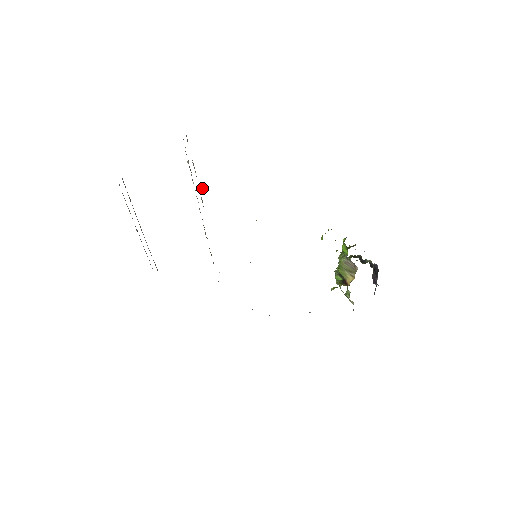
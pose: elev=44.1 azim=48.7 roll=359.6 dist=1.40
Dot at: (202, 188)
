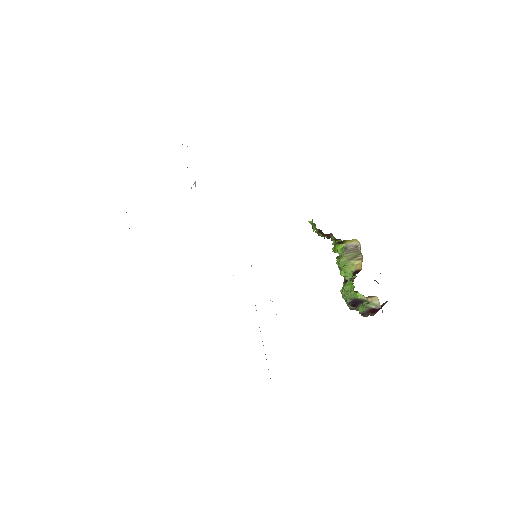
Dot at: (191, 187)
